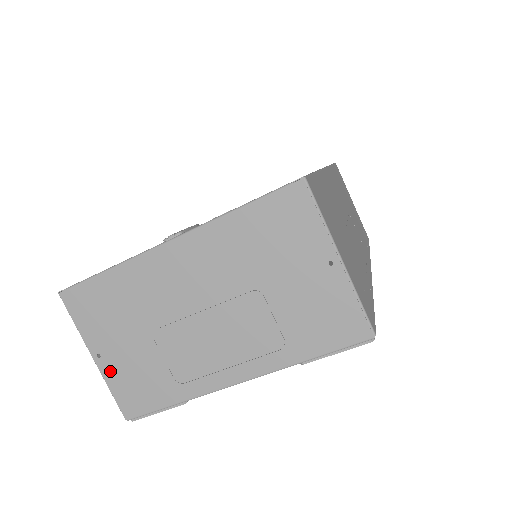
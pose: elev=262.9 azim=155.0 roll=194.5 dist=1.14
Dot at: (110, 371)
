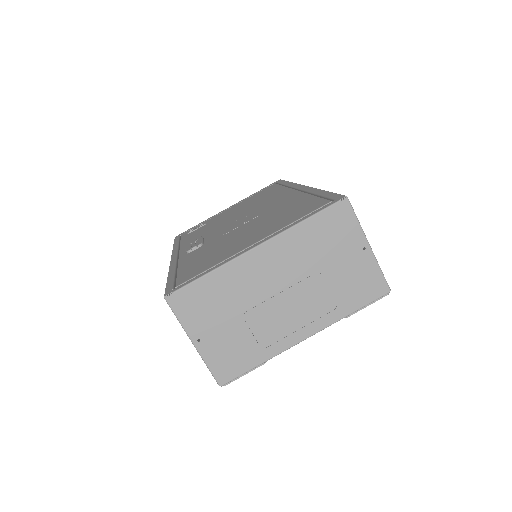
Dot at: (208, 351)
